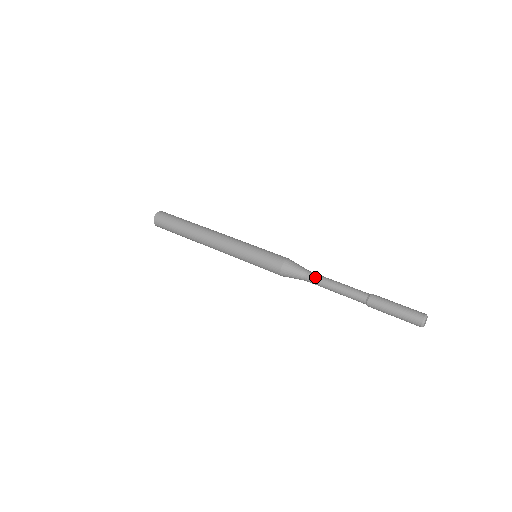
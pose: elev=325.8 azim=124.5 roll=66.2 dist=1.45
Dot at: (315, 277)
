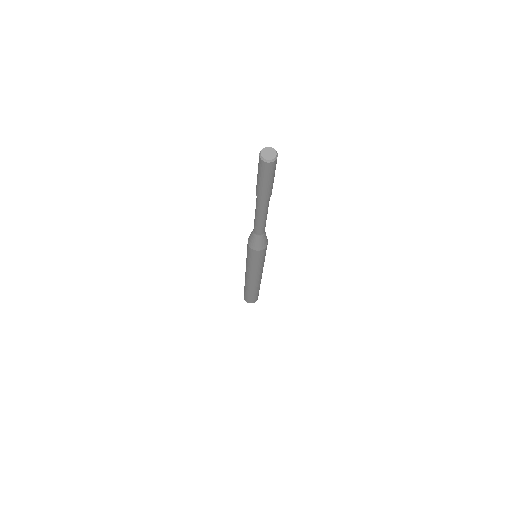
Dot at: occluded
